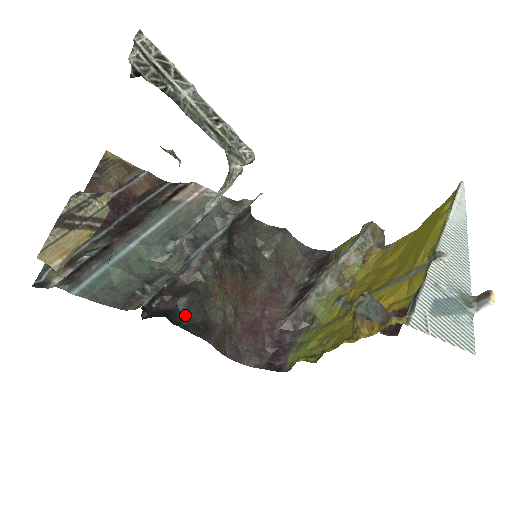
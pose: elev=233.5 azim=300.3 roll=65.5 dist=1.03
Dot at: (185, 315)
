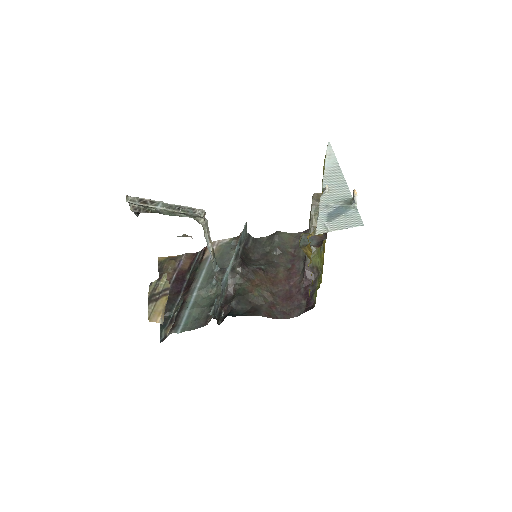
Dot at: (239, 309)
